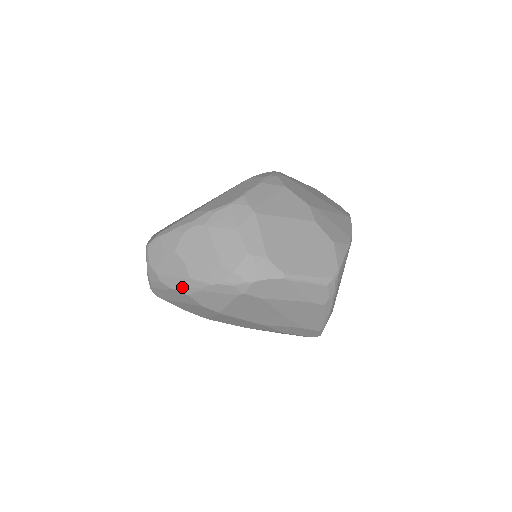
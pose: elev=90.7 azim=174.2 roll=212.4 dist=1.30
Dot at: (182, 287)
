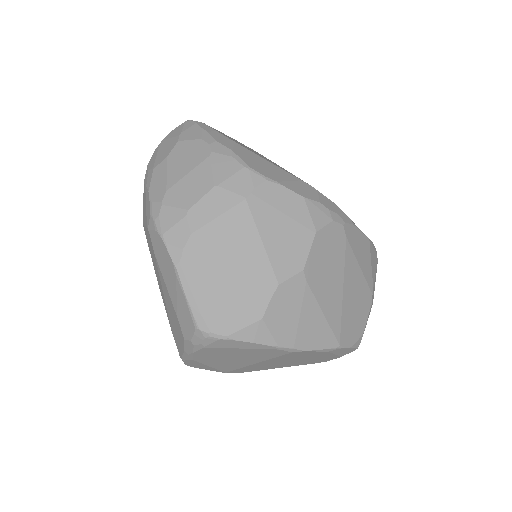
Dot at: (148, 170)
